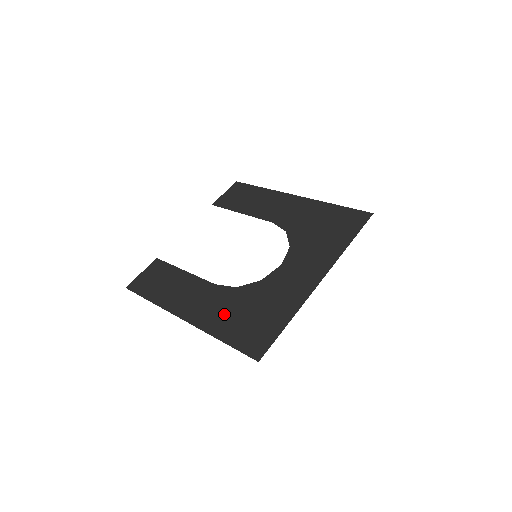
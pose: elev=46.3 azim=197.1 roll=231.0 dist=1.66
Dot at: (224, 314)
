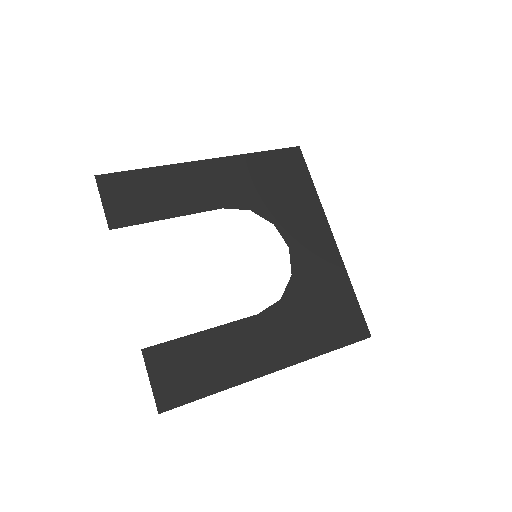
Dot at: (303, 331)
